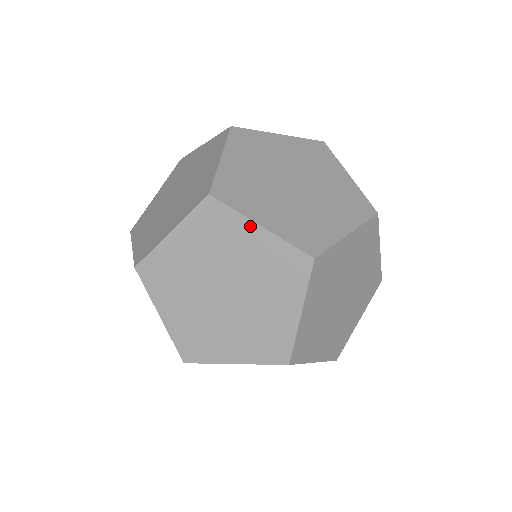
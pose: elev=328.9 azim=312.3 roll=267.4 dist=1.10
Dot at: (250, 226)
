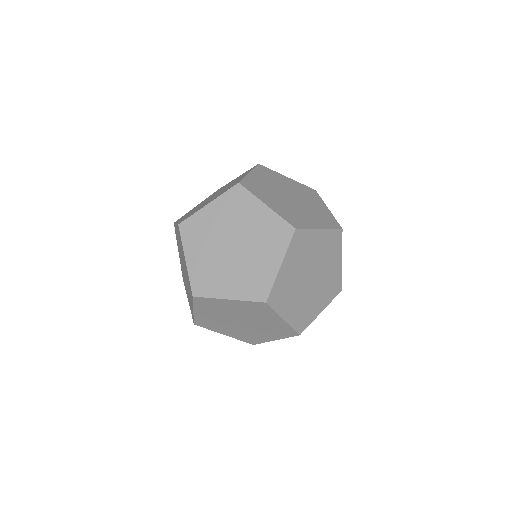
Dot at: (316, 232)
